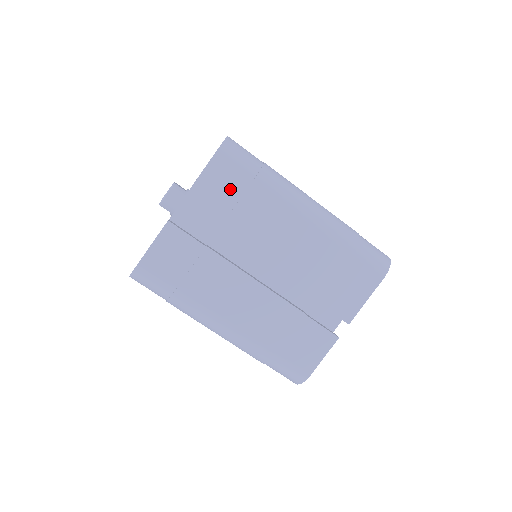
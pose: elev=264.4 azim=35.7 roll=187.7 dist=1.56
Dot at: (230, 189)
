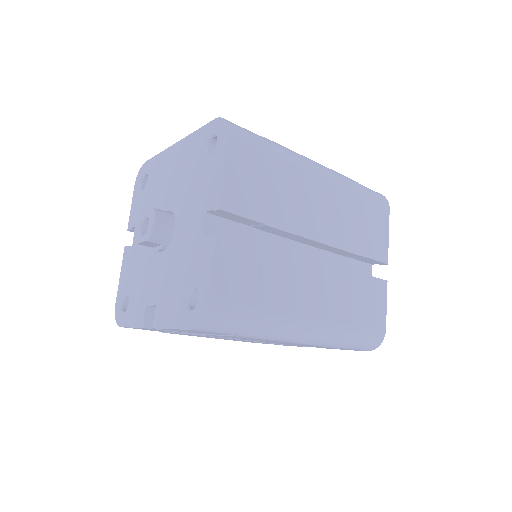
Dot at: (256, 170)
